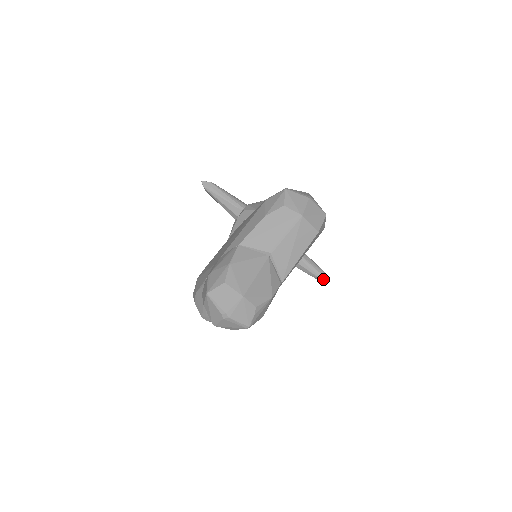
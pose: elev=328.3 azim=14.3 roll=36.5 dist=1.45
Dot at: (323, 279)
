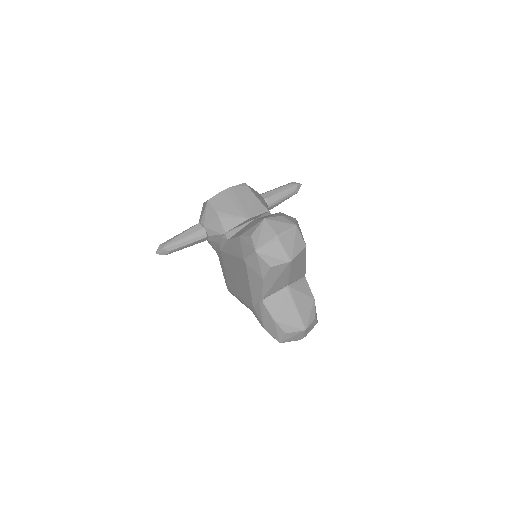
Dot at: occluded
